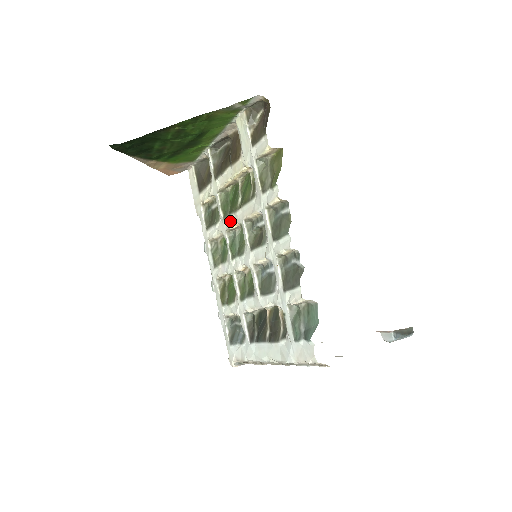
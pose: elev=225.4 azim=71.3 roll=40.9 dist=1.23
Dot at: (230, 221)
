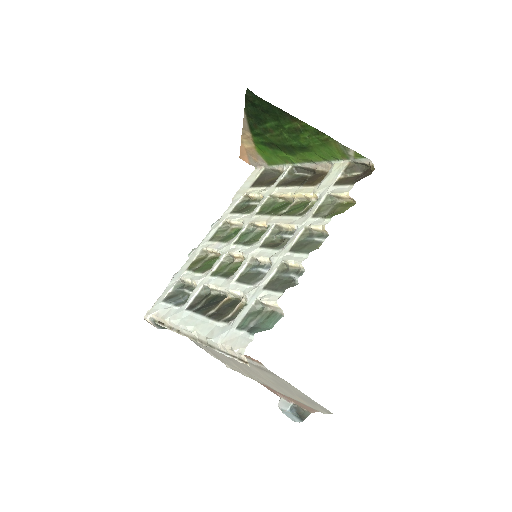
Dot at: (261, 219)
